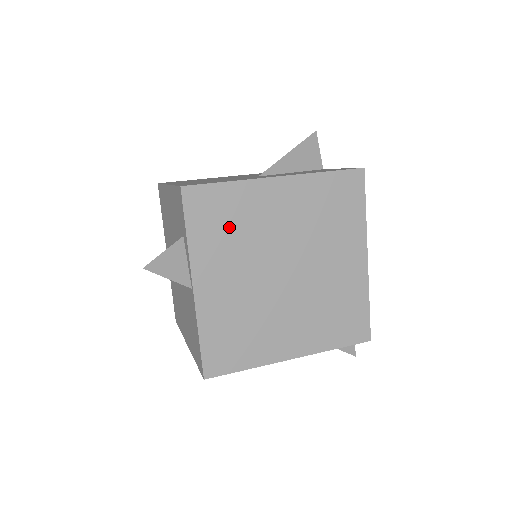
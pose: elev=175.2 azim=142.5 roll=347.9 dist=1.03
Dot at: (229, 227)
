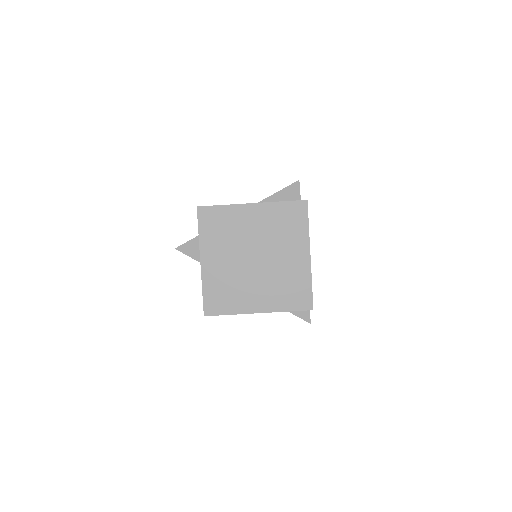
Dot at: (222, 230)
